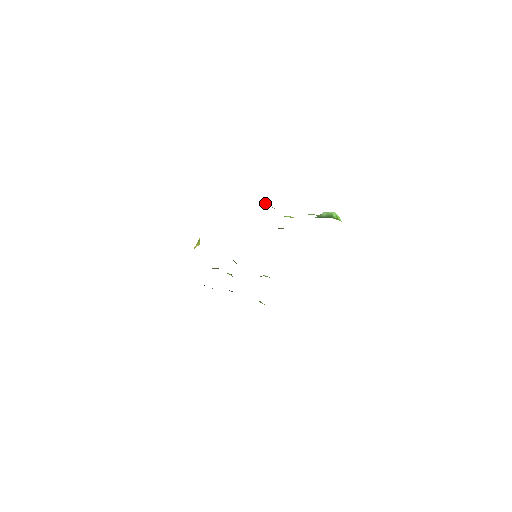
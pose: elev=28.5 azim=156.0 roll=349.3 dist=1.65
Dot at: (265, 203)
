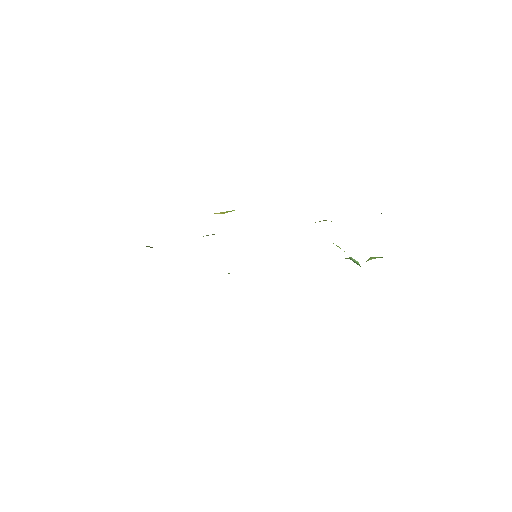
Dot at: occluded
